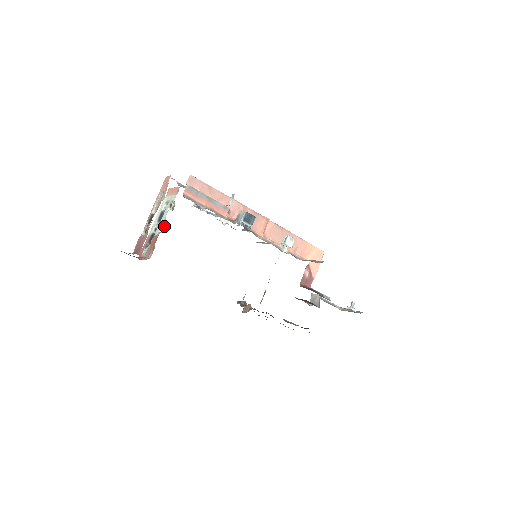
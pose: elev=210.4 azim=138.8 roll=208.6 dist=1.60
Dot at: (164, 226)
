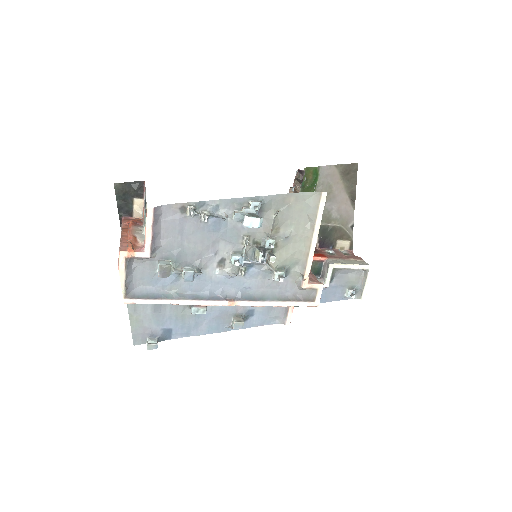
Dot at: occluded
